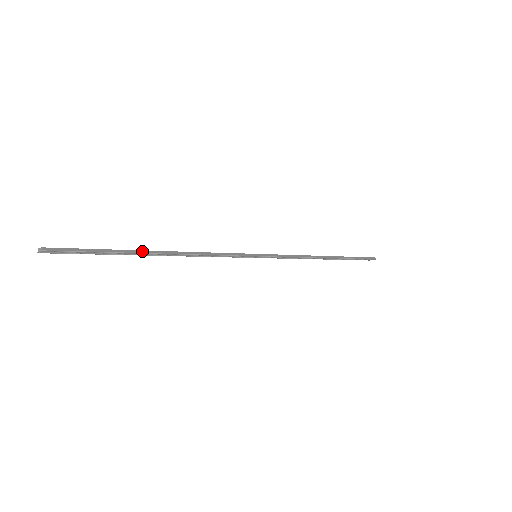
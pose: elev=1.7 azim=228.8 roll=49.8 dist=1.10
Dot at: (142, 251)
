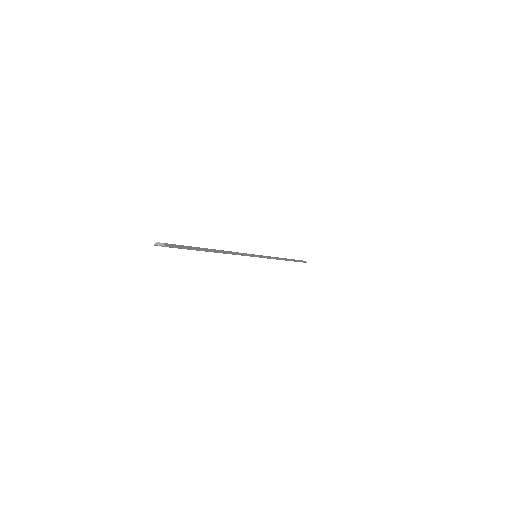
Dot at: (209, 249)
